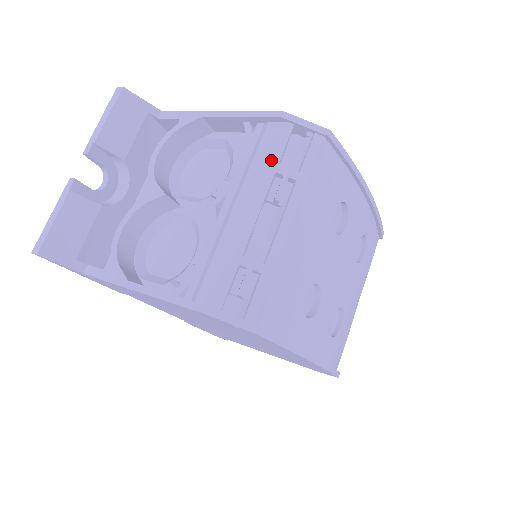
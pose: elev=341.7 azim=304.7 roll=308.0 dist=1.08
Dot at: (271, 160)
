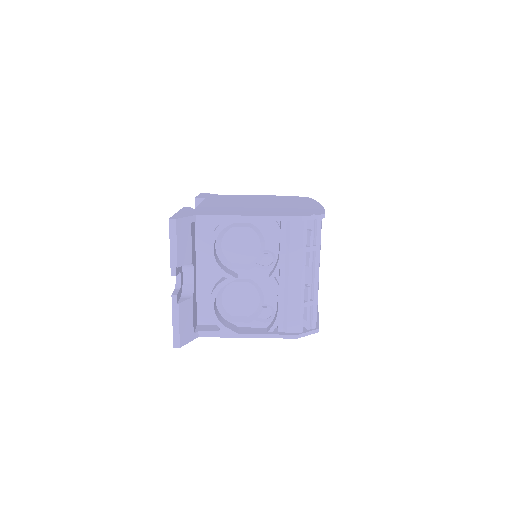
Dot at: (302, 247)
